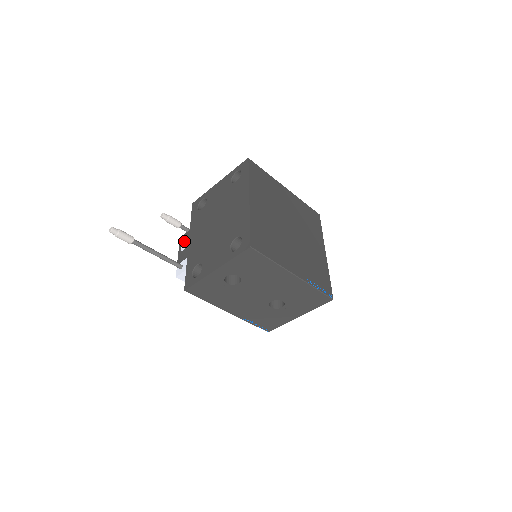
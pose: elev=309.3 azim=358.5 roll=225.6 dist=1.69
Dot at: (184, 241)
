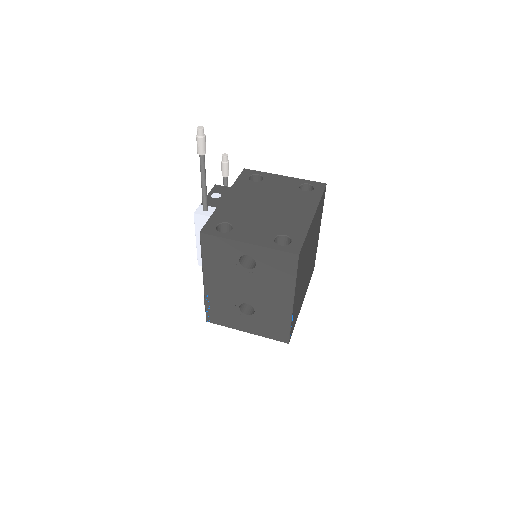
Dot at: (220, 191)
